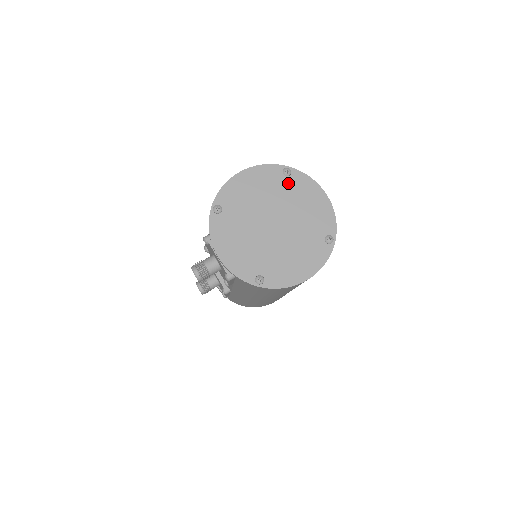
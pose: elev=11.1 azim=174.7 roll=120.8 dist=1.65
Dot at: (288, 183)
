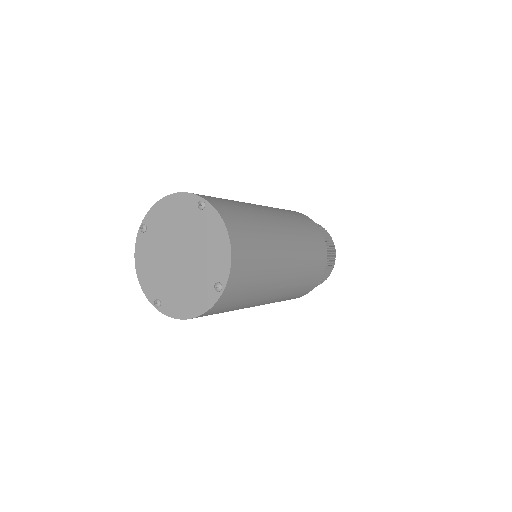
Dot at: (200, 217)
